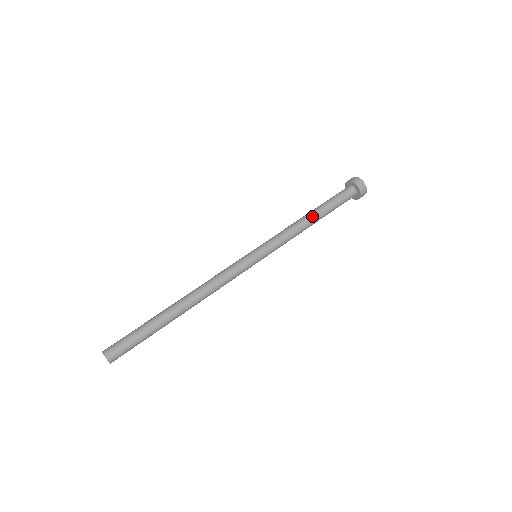
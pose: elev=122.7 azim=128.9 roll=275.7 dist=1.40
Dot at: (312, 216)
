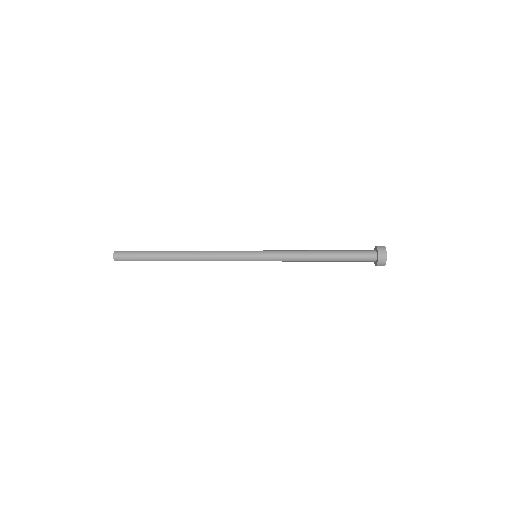
Dot at: (320, 250)
